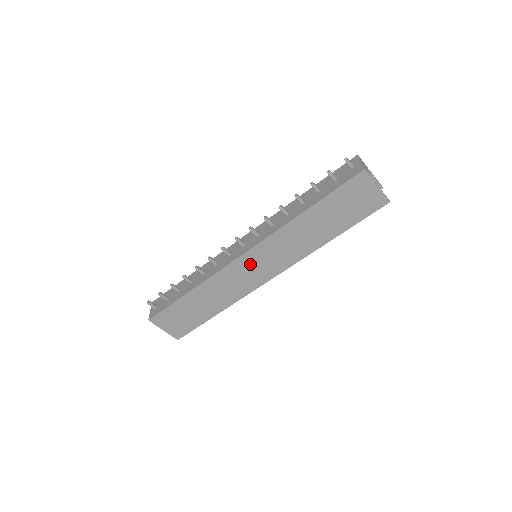
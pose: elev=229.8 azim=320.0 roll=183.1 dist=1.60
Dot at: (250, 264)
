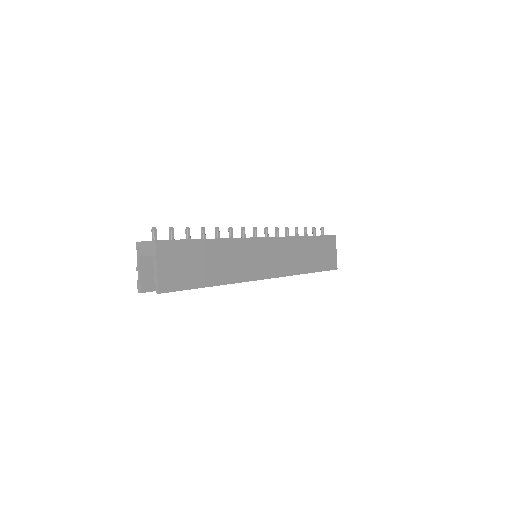
Dot at: (263, 251)
